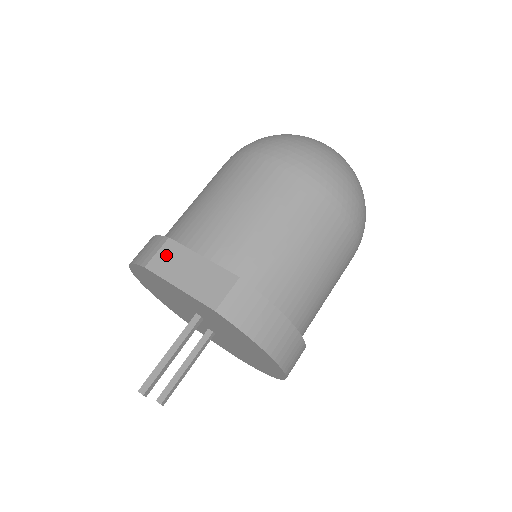
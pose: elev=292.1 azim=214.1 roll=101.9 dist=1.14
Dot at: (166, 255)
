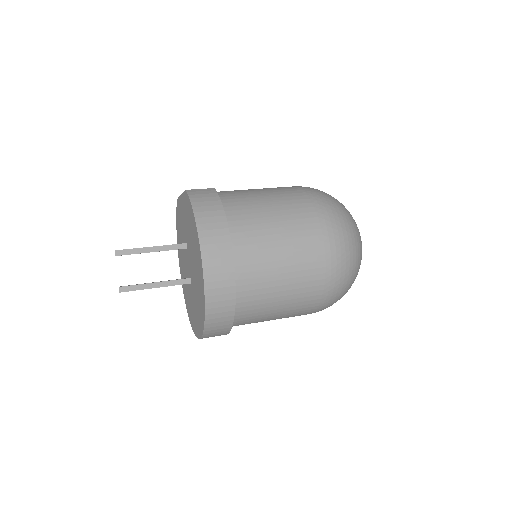
Dot at: occluded
